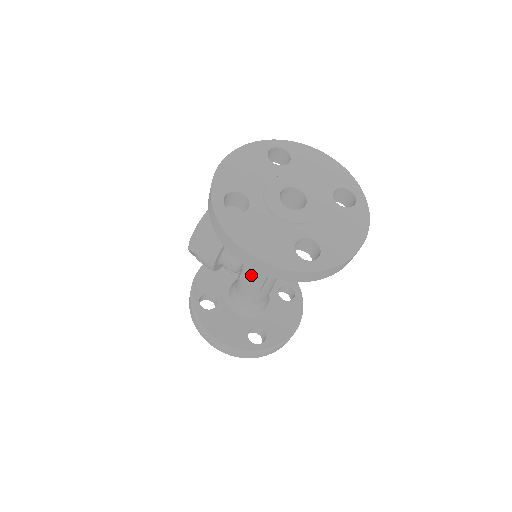
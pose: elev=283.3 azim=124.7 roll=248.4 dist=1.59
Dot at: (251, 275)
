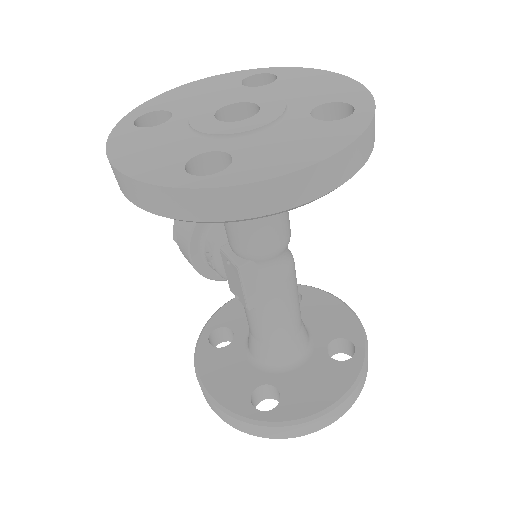
Dot at: (231, 275)
